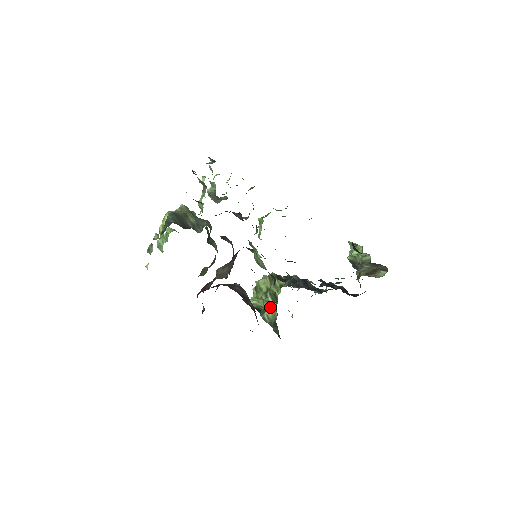
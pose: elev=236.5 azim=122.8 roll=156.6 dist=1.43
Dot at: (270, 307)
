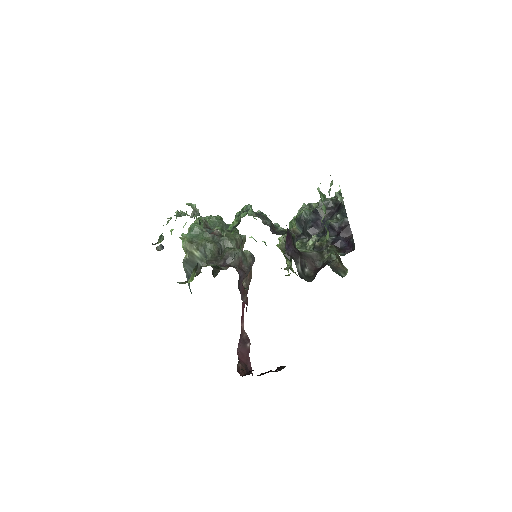
Dot at: occluded
